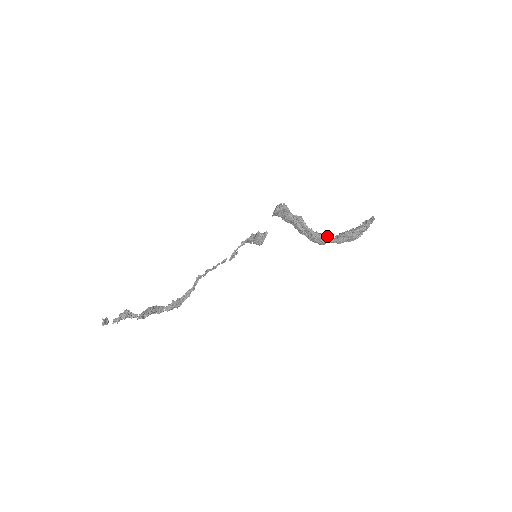
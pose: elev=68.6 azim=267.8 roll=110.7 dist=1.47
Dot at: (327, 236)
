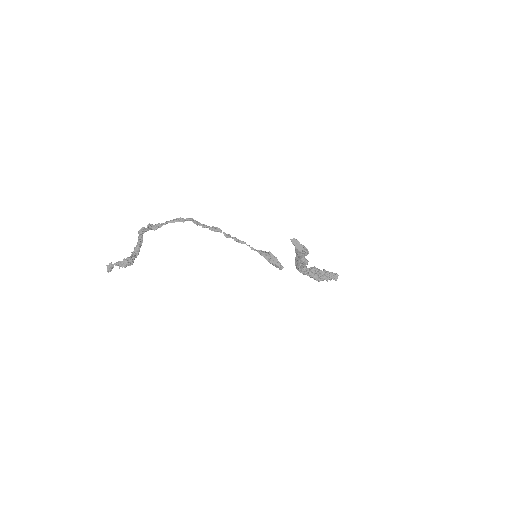
Dot at: (307, 273)
